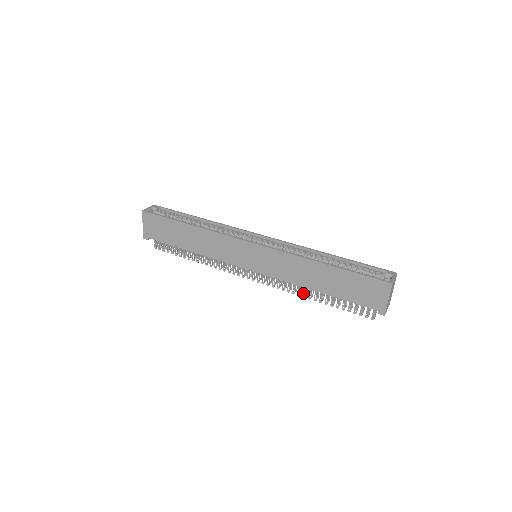
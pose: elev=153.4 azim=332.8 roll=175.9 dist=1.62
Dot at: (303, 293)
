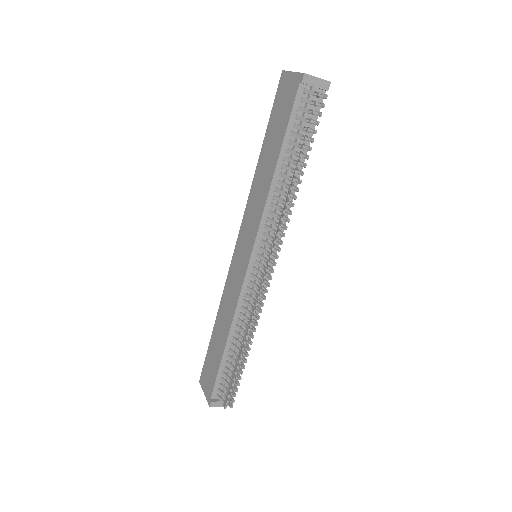
Dot at: occluded
